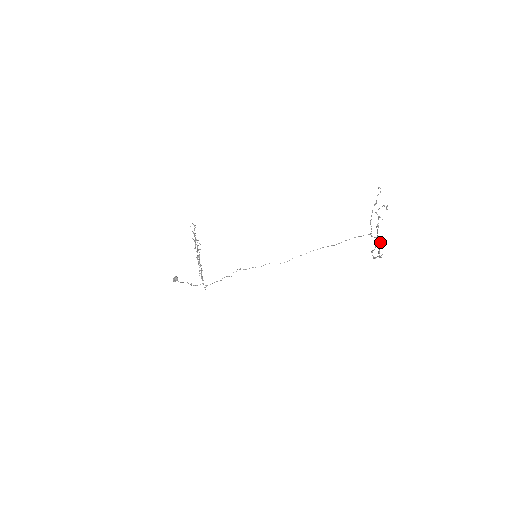
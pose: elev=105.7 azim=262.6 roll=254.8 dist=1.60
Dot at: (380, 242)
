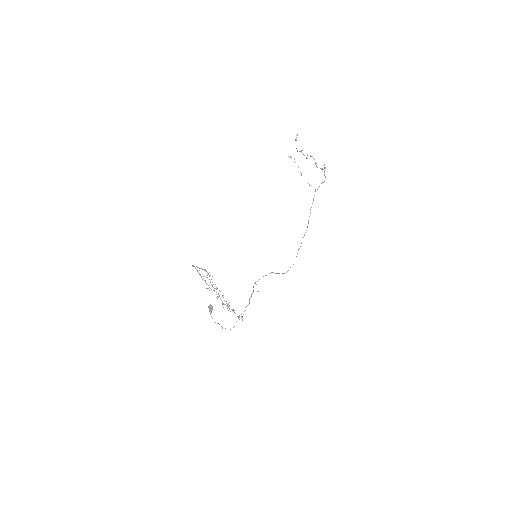
Dot at: occluded
